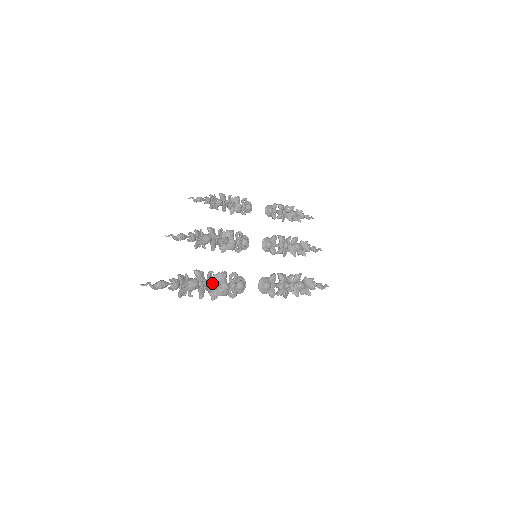
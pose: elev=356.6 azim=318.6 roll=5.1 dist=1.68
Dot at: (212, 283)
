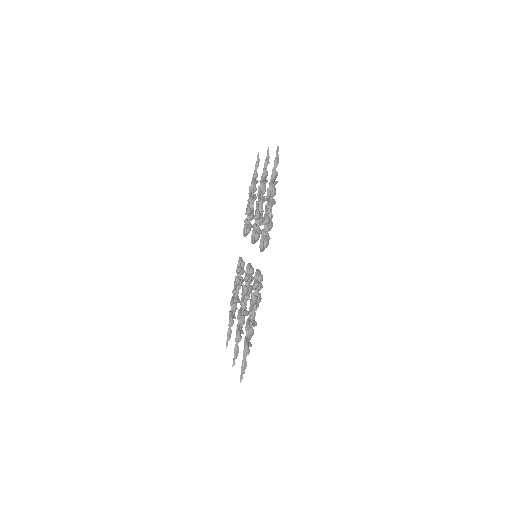
Dot at: occluded
